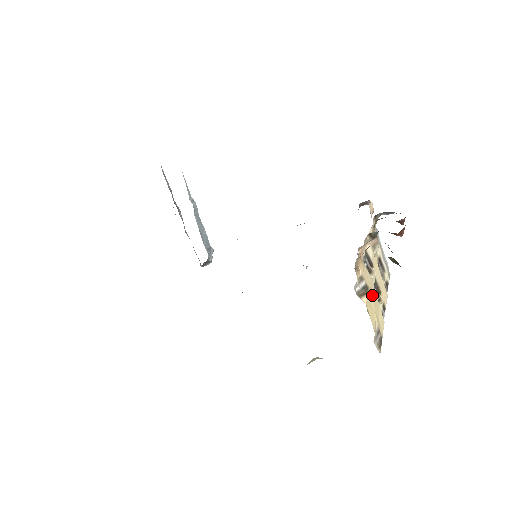
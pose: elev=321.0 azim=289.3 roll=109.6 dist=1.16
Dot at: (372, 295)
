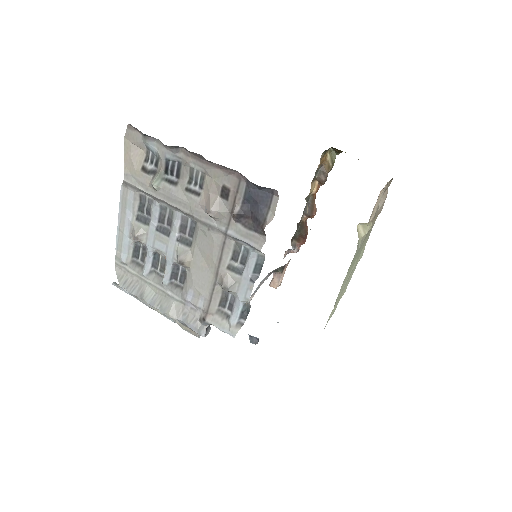
Dot at: occluded
